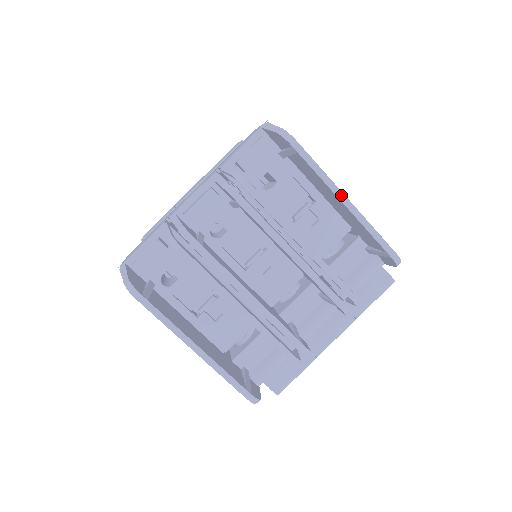
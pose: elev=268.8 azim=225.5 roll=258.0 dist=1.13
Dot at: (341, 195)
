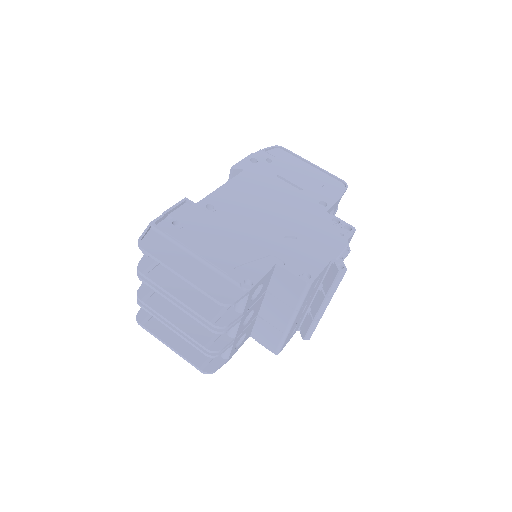
Dot at: (175, 272)
